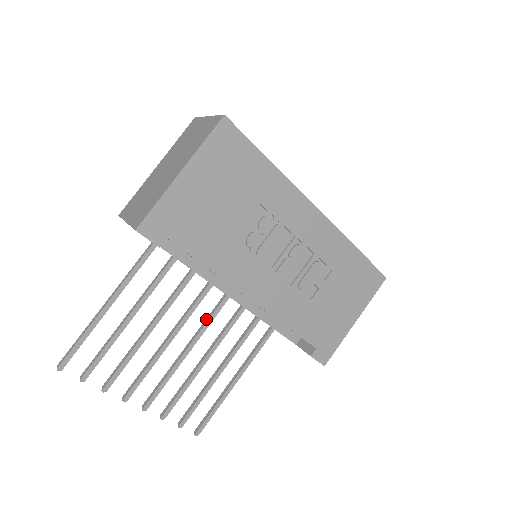
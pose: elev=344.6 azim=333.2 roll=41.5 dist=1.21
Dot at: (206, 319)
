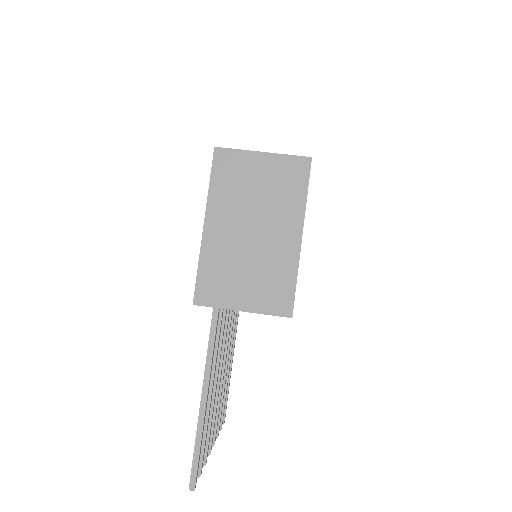
Dot at: occluded
